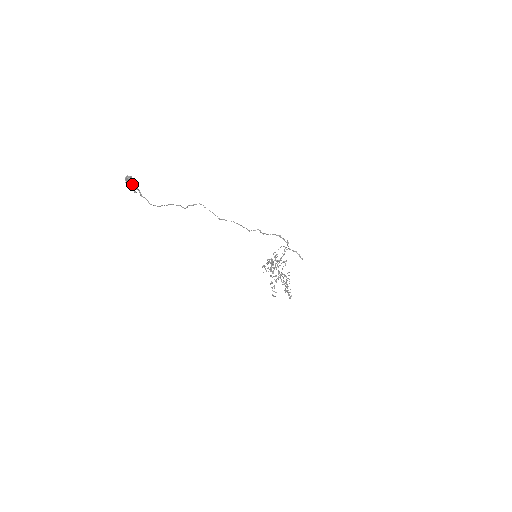
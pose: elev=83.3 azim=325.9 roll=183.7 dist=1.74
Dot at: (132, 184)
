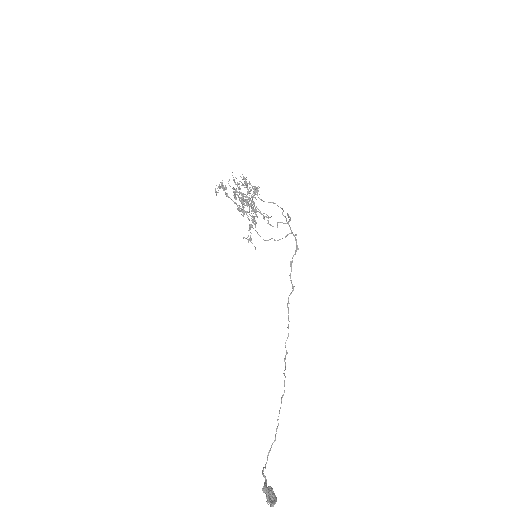
Dot at: occluded
